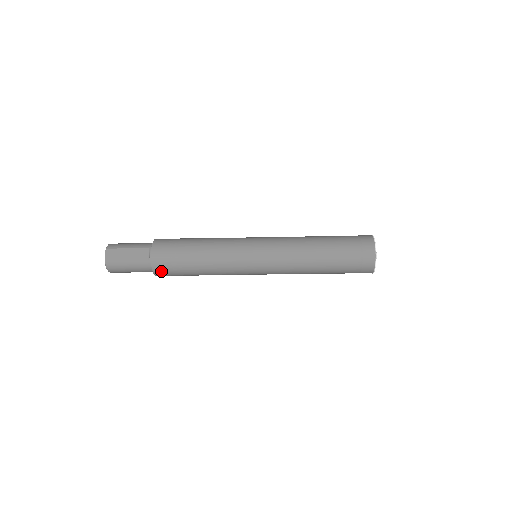
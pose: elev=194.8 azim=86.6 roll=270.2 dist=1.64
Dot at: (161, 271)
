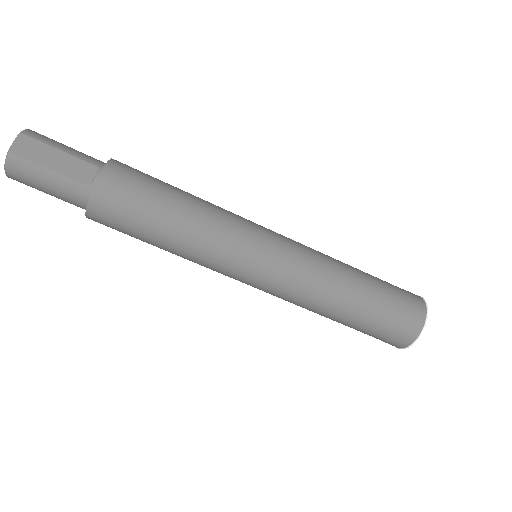
Dot at: (101, 212)
